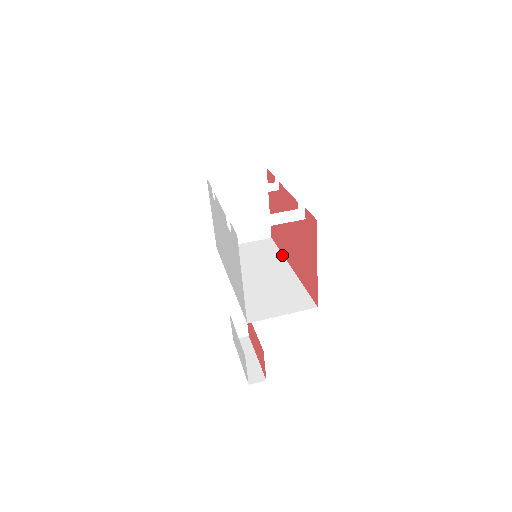
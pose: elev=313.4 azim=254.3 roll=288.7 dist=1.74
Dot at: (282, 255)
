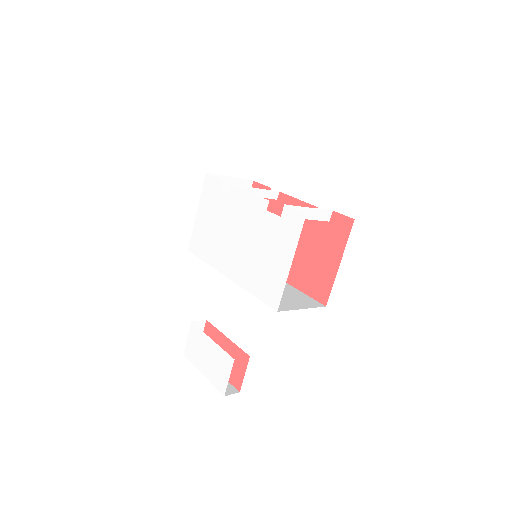
Dot at: occluded
